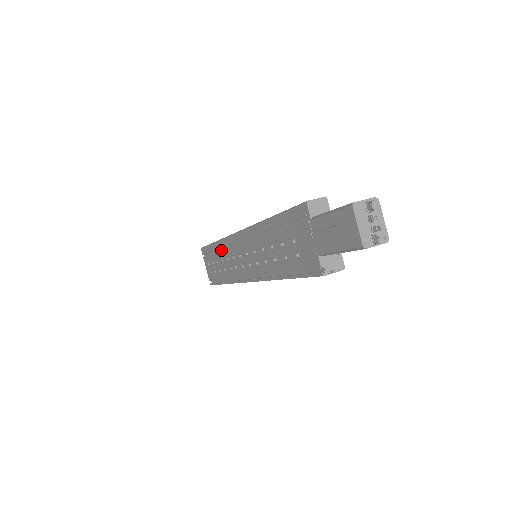
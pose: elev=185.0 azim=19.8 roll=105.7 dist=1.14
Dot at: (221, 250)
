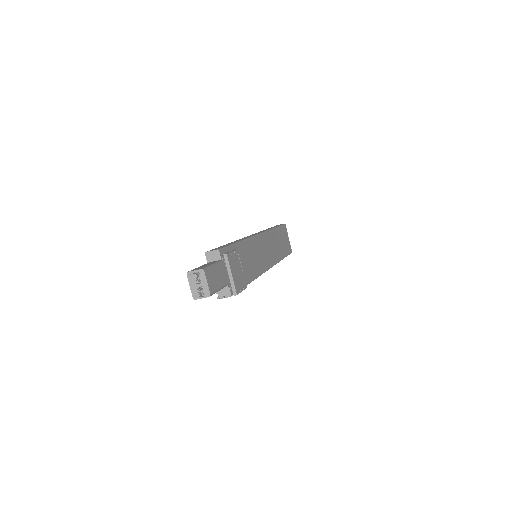
Dot at: occluded
